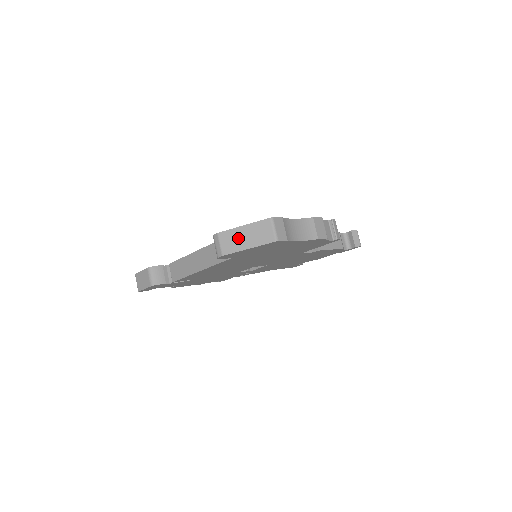
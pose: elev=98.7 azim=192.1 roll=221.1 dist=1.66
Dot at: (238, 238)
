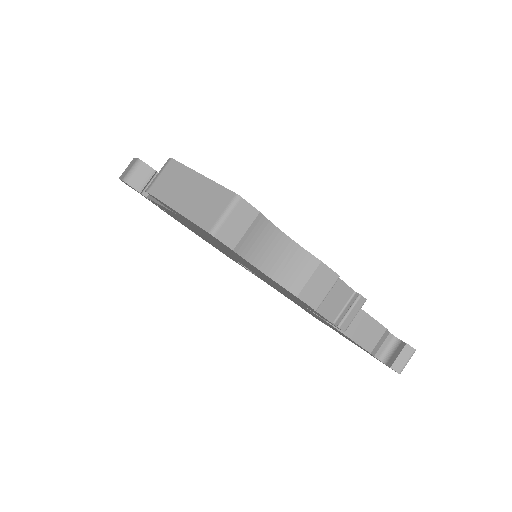
Dot at: (181, 185)
